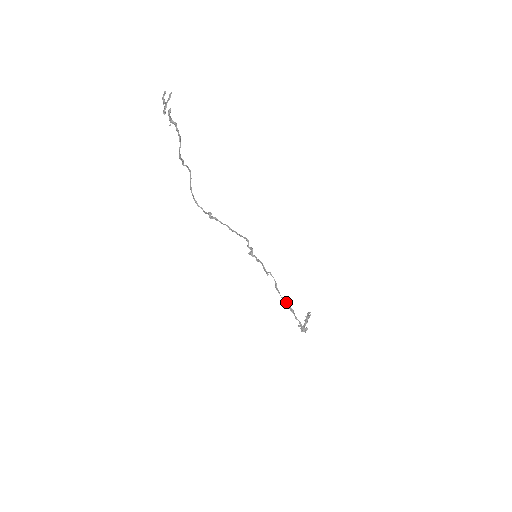
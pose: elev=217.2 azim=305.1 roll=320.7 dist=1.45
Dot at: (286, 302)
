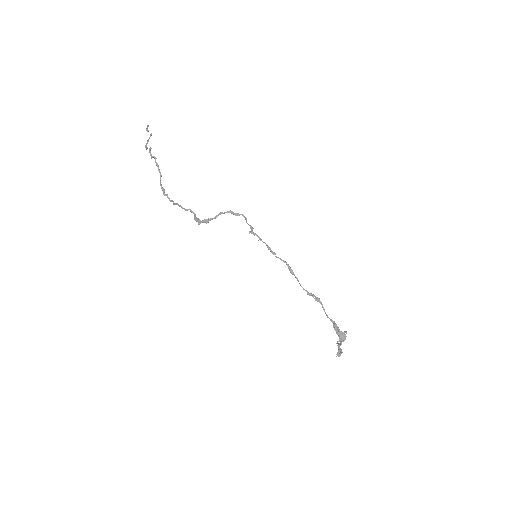
Dot at: (307, 291)
